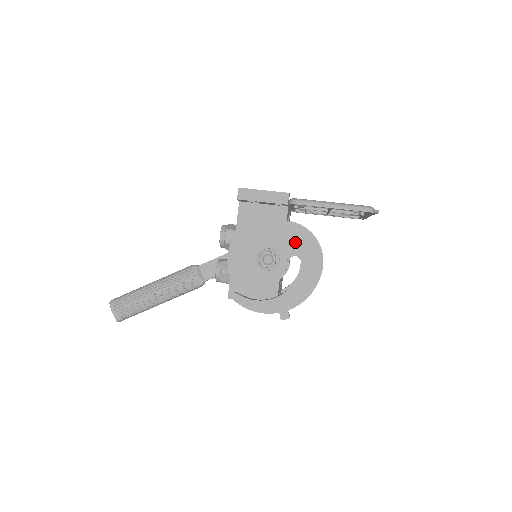
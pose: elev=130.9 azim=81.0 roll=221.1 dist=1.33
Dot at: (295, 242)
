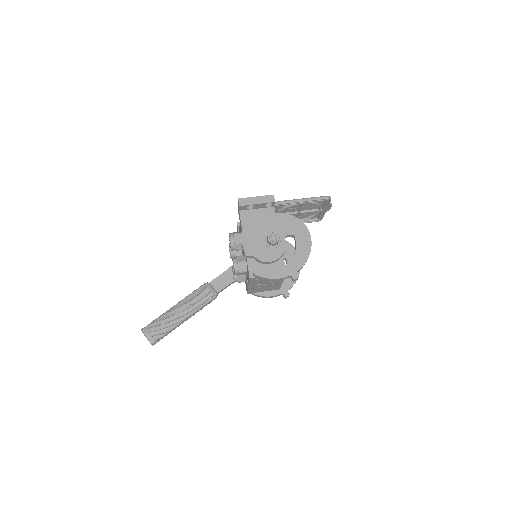
Dot at: (287, 226)
